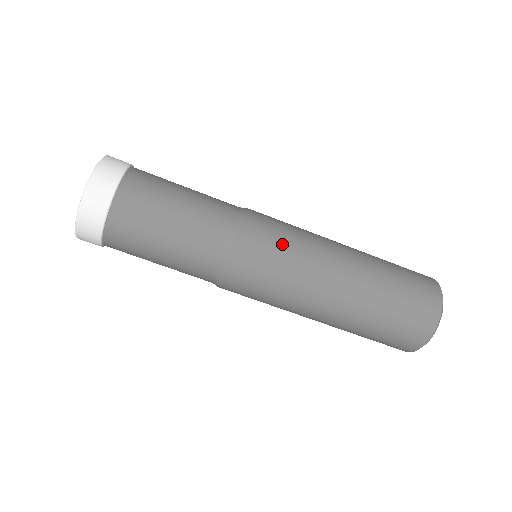
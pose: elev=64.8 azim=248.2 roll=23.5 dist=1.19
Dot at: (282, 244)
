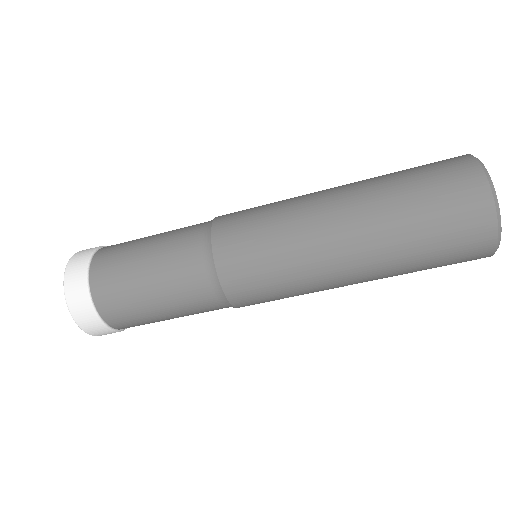
Dot at: (269, 283)
